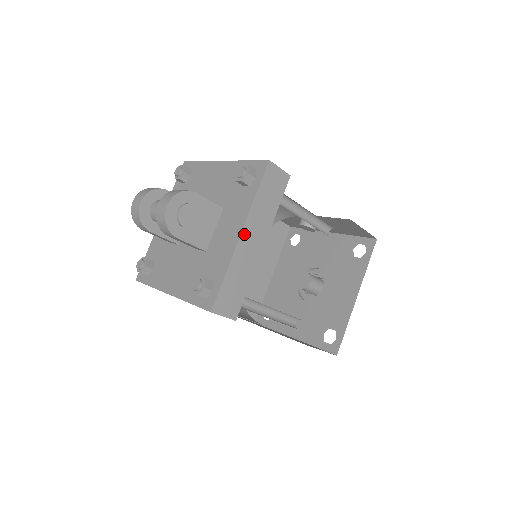
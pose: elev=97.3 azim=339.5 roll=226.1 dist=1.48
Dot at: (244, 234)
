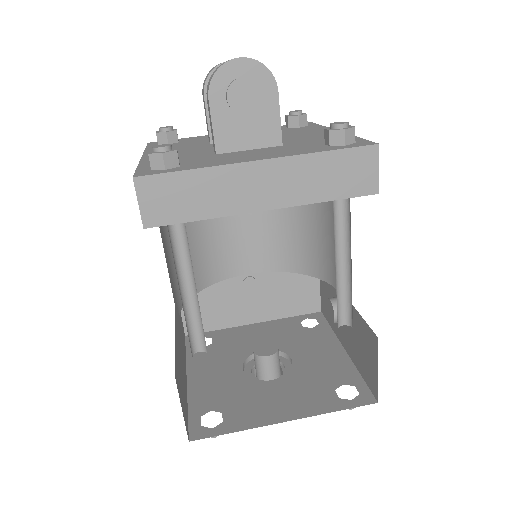
Dot at: (263, 166)
